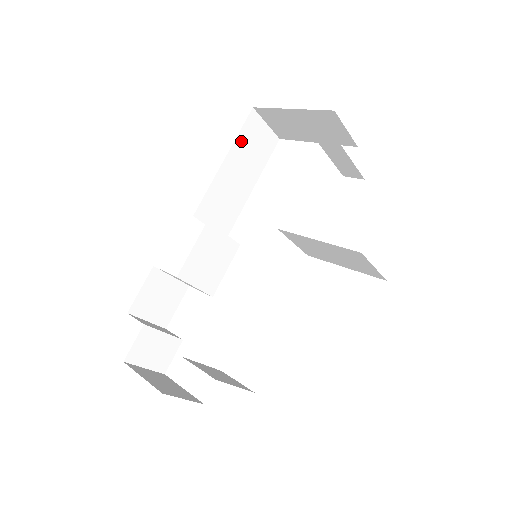
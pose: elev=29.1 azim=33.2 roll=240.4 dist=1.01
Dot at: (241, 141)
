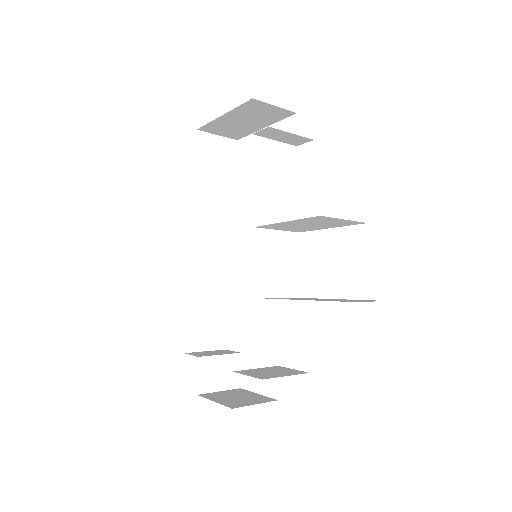
Dot at: (202, 163)
